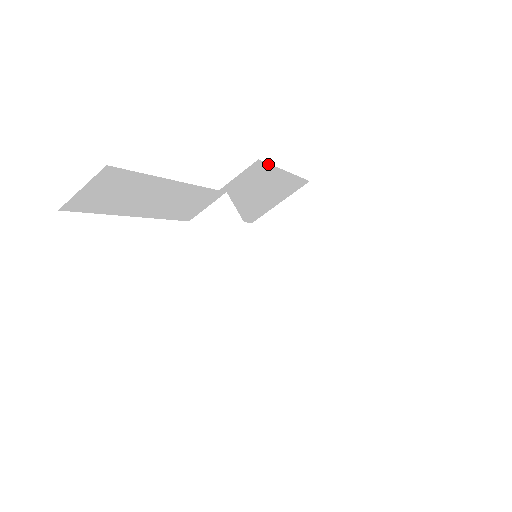
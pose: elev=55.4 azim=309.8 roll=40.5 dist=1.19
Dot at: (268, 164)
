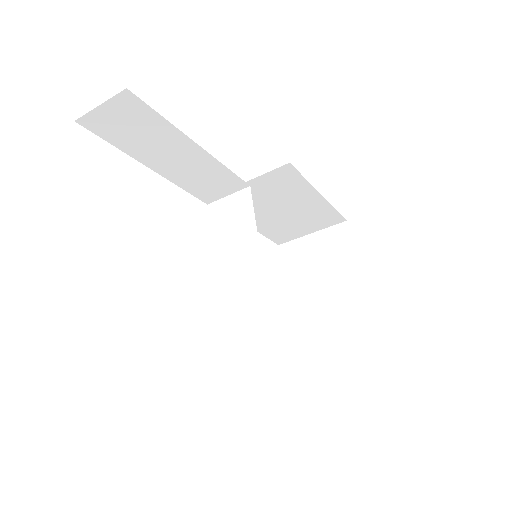
Dot at: (300, 174)
